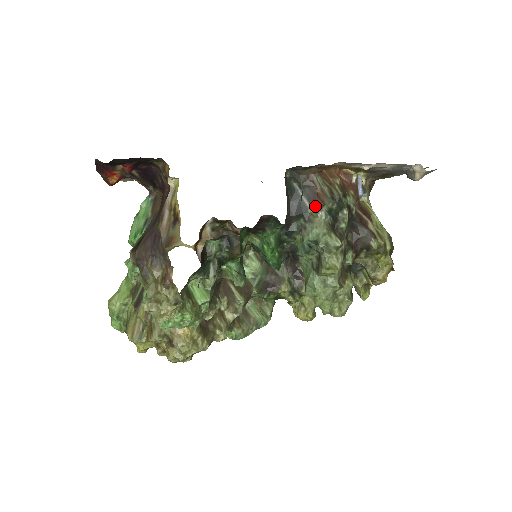
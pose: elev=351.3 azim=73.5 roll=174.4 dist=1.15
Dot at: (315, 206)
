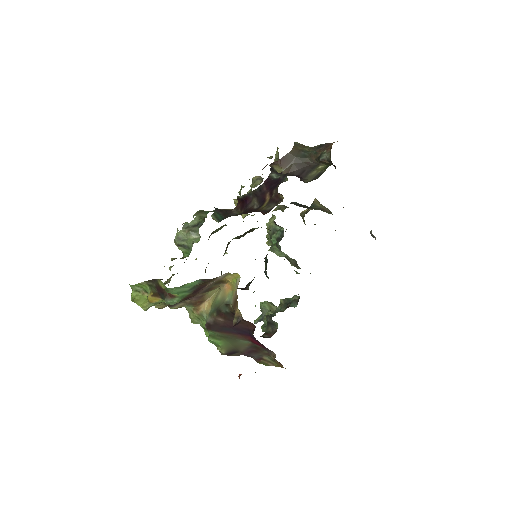
Dot at: occluded
